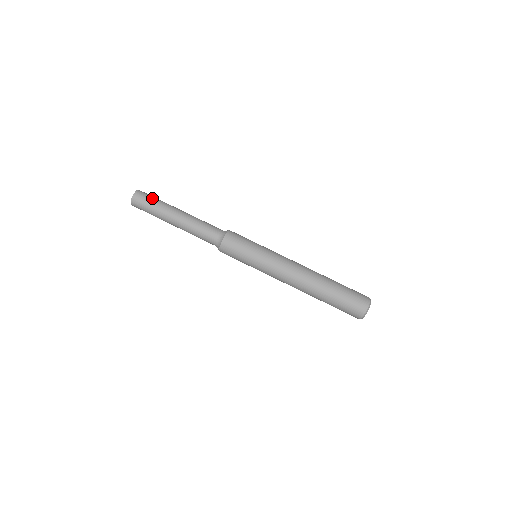
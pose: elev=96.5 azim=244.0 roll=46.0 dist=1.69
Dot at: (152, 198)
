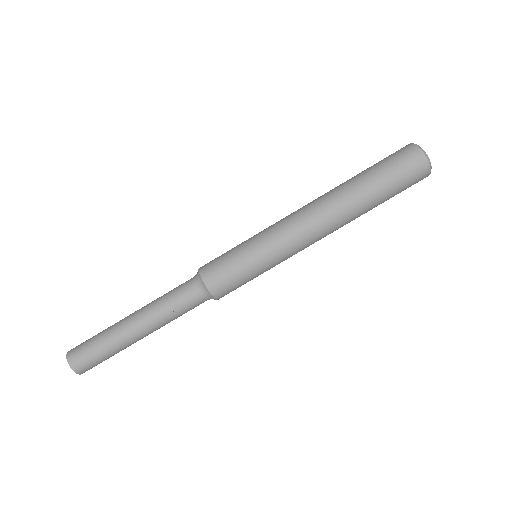
Dot at: (94, 354)
